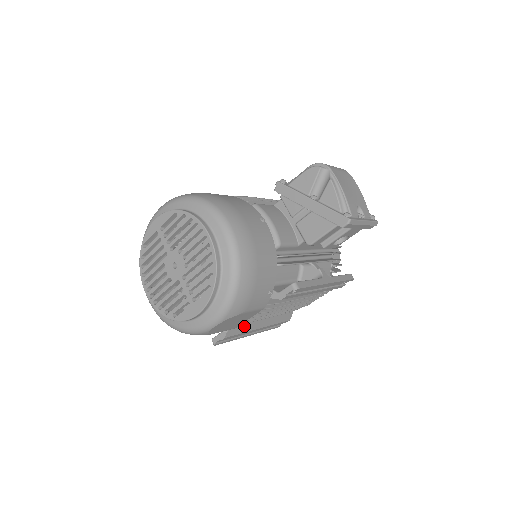
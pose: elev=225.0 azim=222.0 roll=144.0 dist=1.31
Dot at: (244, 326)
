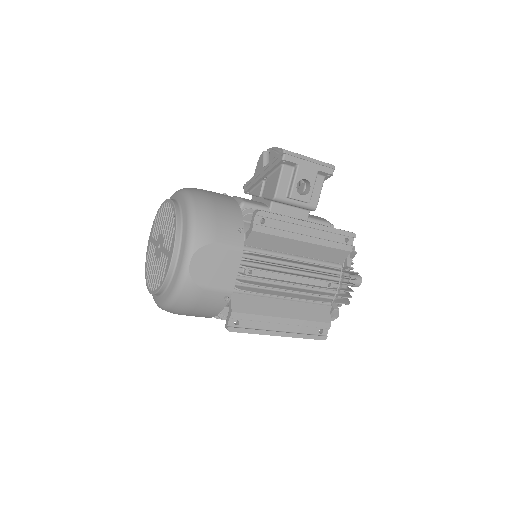
Dot at: (256, 307)
